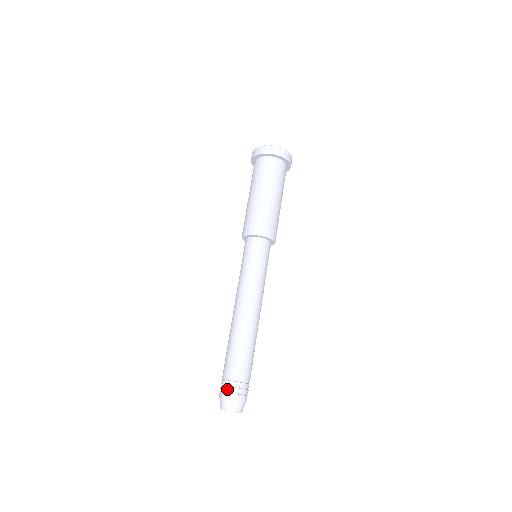
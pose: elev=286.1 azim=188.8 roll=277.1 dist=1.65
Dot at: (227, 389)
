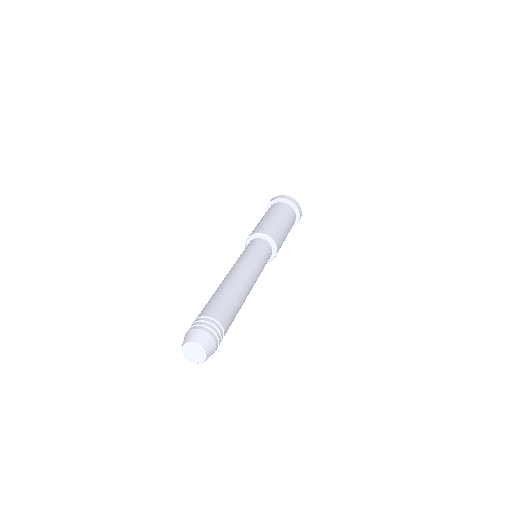
Dot at: (194, 324)
